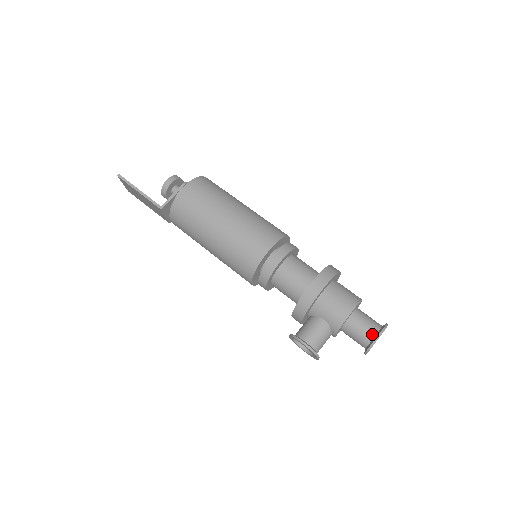
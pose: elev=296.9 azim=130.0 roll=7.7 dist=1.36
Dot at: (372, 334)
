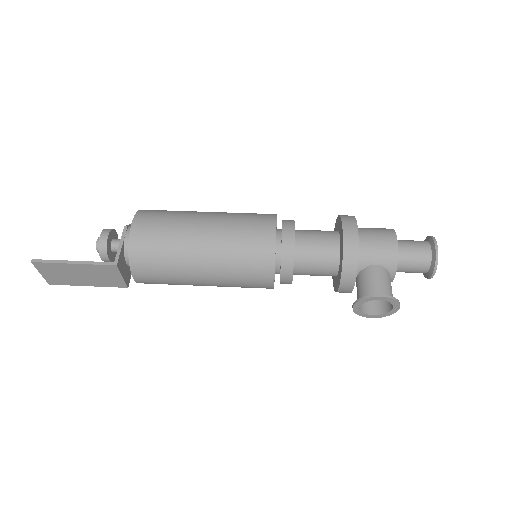
Dot at: (427, 250)
